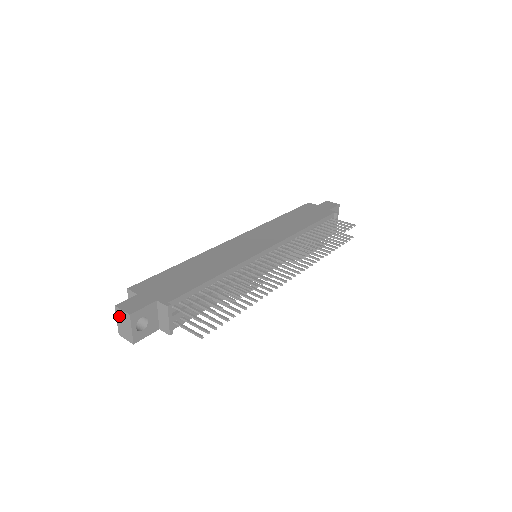
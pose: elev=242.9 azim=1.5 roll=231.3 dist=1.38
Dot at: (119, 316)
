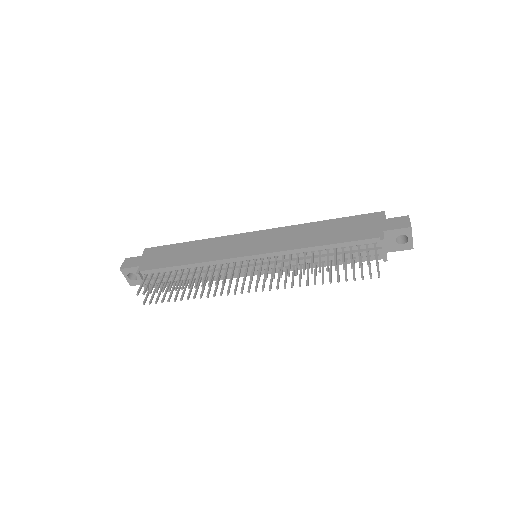
Dot at: occluded
